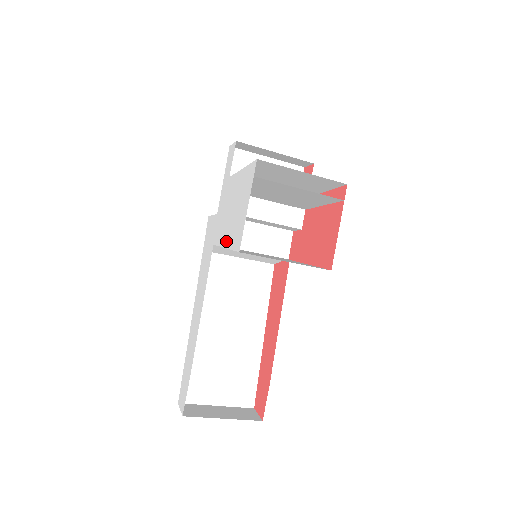
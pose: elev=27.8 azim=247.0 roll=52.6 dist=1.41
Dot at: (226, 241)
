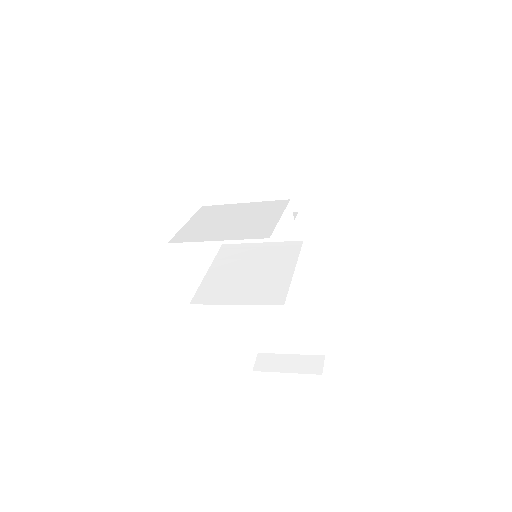
Dot at: occluded
